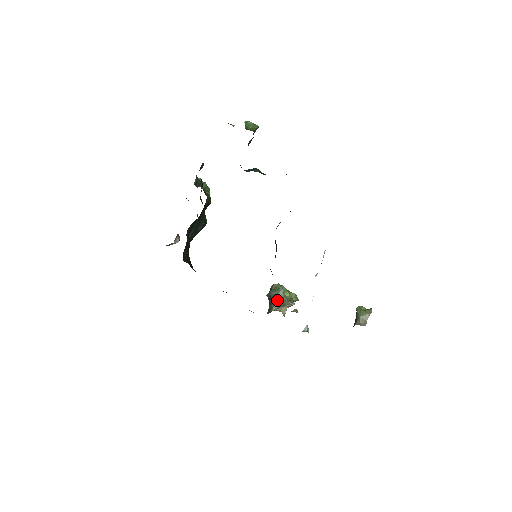
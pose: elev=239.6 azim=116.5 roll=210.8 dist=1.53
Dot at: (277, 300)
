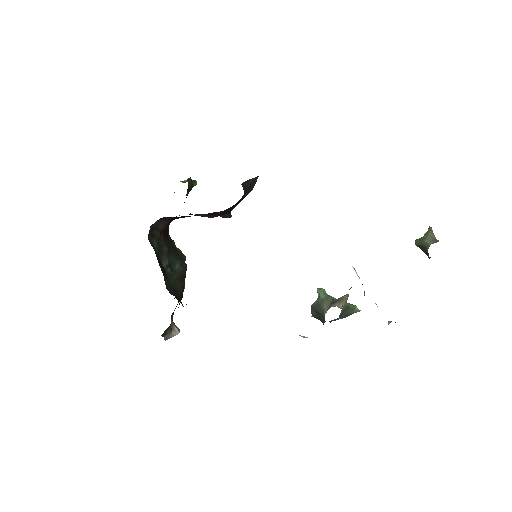
Dot at: (323, 304)
